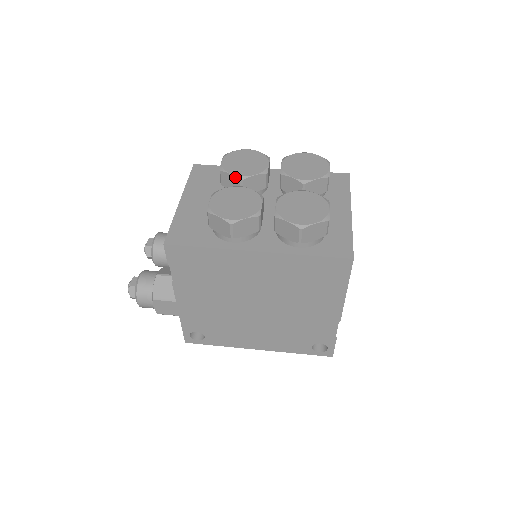
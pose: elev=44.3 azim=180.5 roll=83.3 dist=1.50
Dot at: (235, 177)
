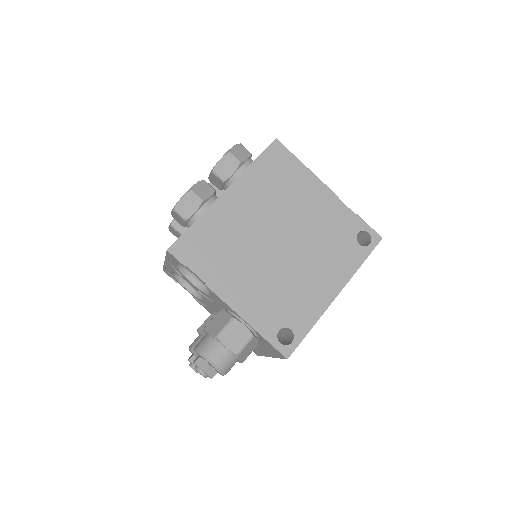
Dot at: occluded
